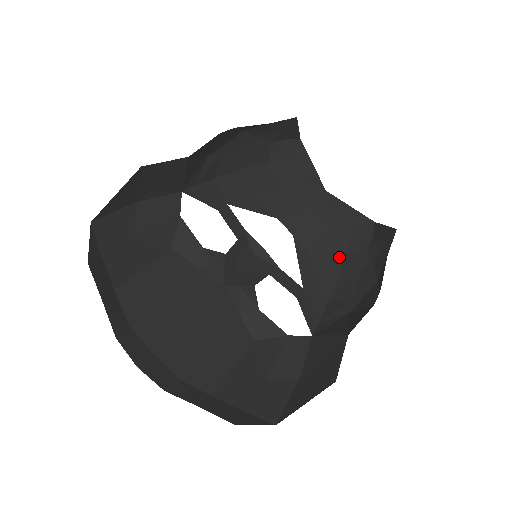
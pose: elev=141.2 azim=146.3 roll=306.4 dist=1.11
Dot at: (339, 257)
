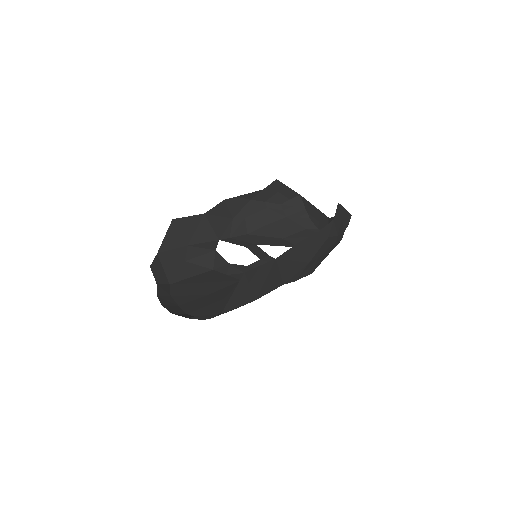
Dot at: occluded
